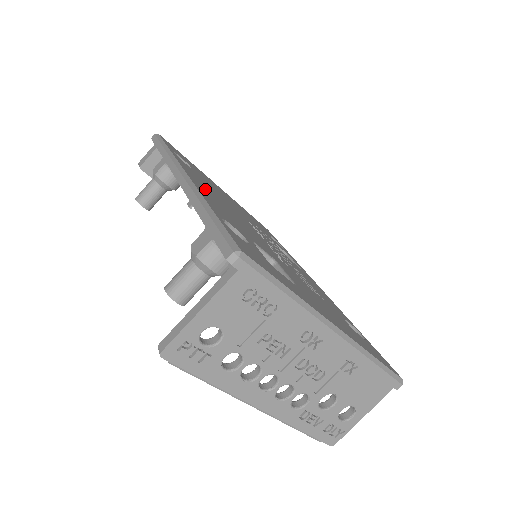
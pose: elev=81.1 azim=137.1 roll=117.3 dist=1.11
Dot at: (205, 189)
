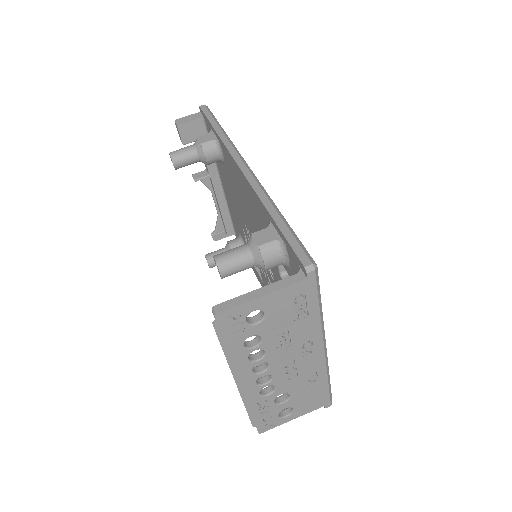
Dot at: occluded
